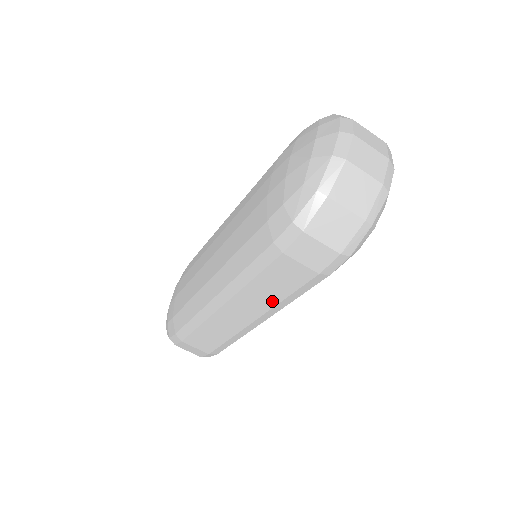
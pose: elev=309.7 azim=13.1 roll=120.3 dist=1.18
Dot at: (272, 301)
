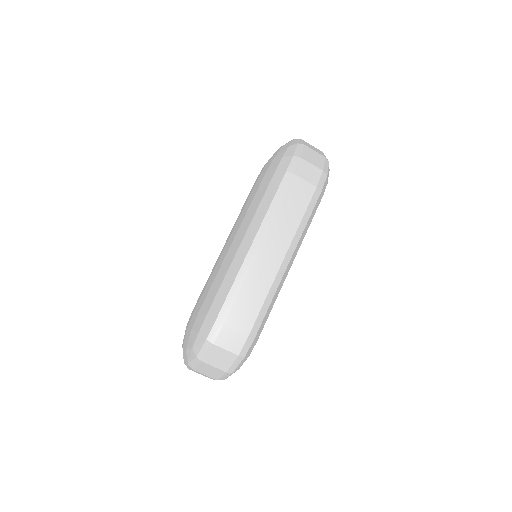
Dot at: (293, 227)
